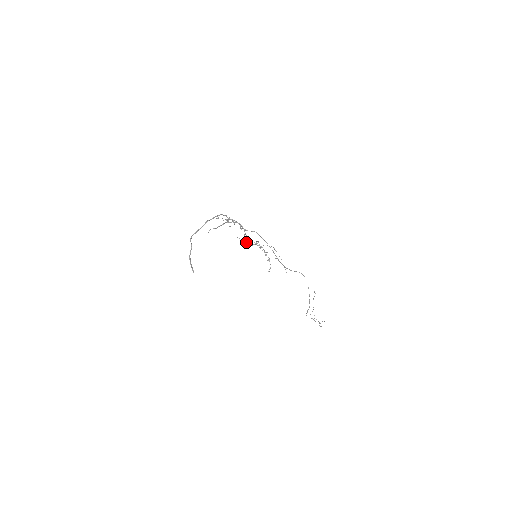
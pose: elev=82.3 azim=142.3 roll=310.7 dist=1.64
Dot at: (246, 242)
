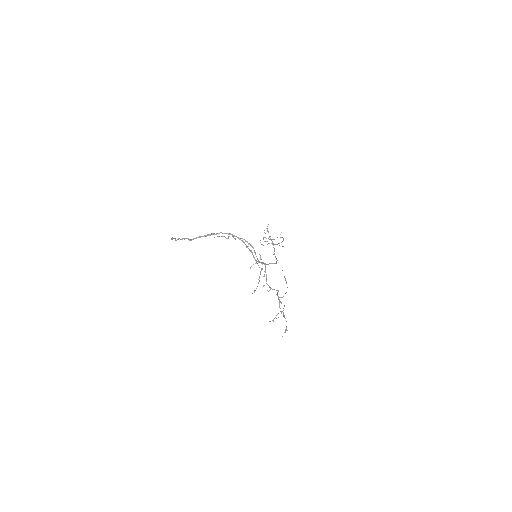
Dot at: (264, 285)
